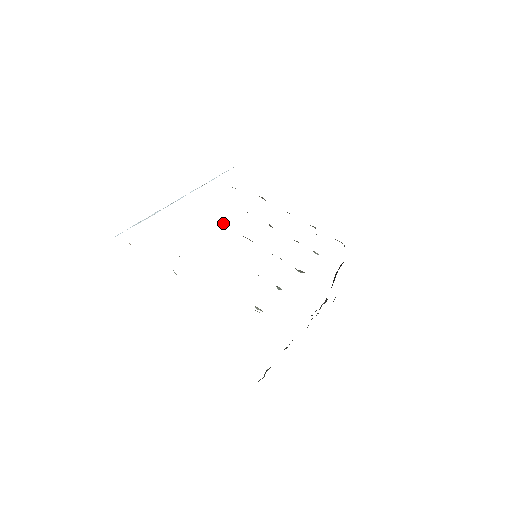
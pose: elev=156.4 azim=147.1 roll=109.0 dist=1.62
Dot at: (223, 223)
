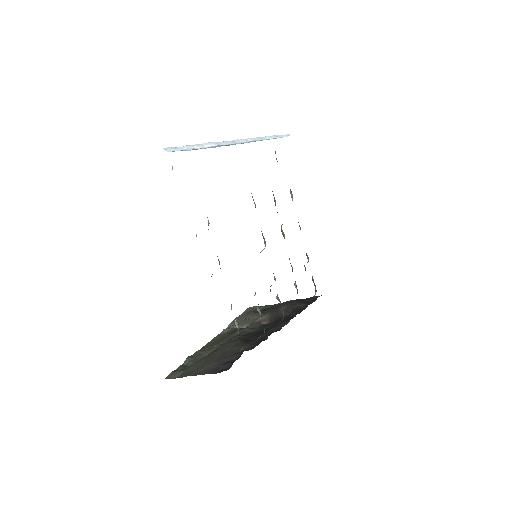
Dot at: (255, 204)
